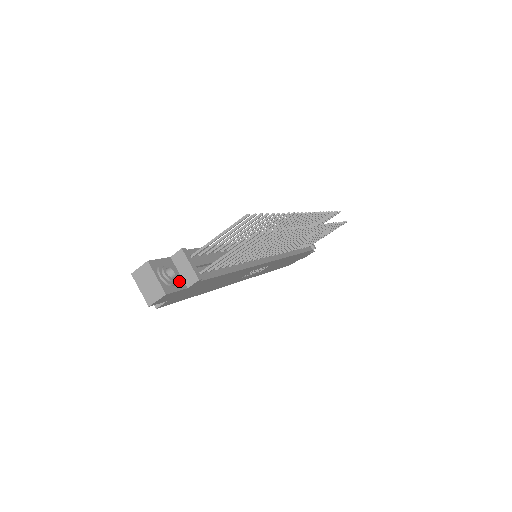
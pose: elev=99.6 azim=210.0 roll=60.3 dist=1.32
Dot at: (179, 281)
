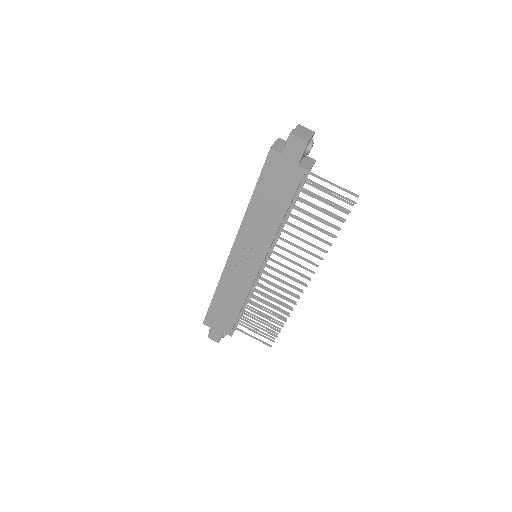
Dot at: occluded
